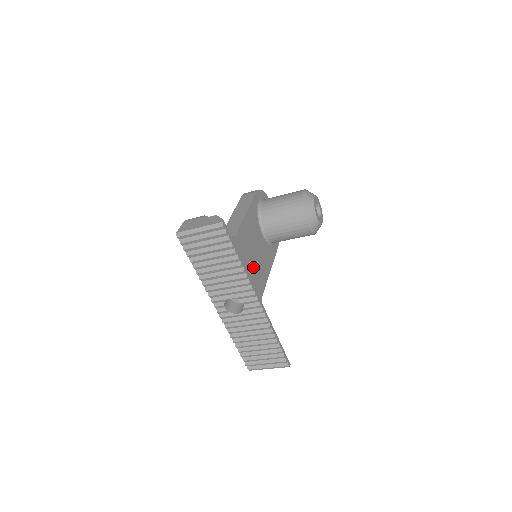
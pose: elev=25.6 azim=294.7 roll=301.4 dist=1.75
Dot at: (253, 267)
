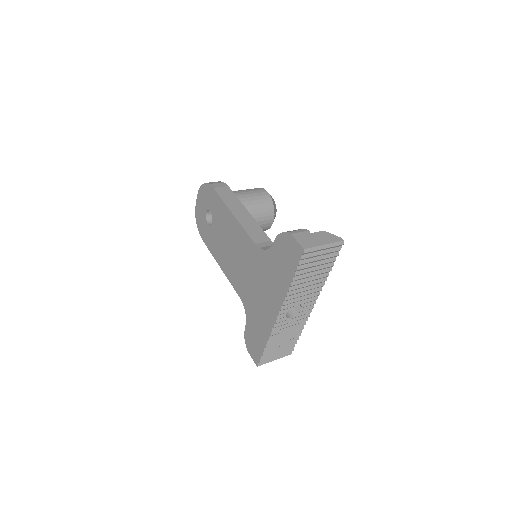
Dot at: occluded
